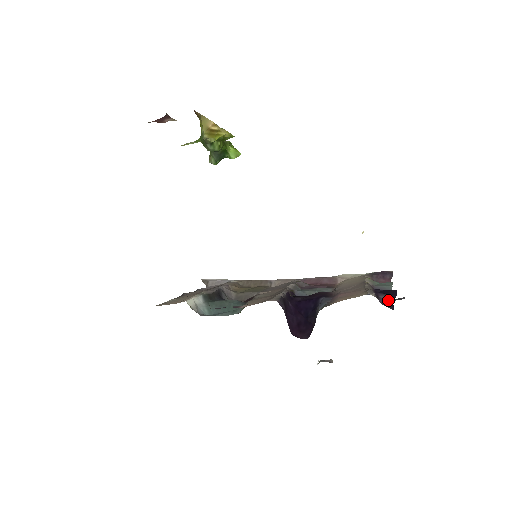
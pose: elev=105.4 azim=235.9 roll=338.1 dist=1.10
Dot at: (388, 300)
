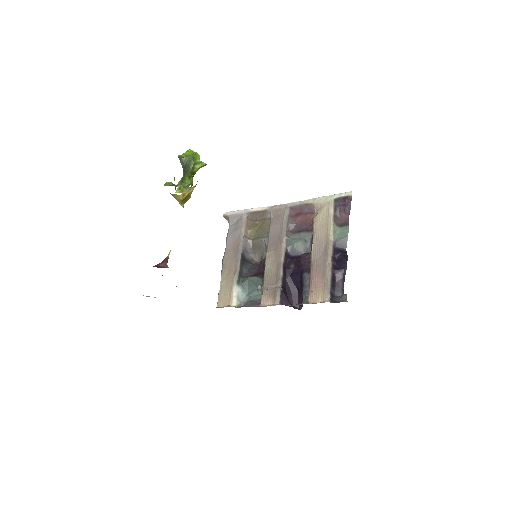
Dot at: (341, 276)
